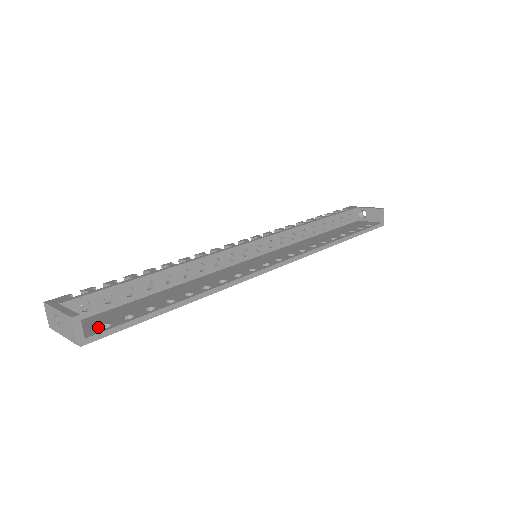
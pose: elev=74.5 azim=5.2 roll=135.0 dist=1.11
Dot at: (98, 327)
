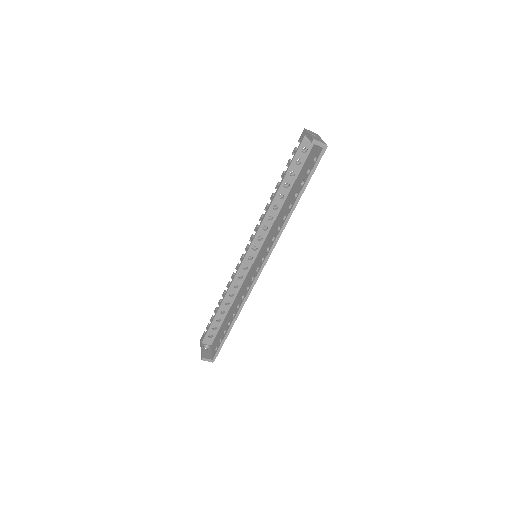
Dot at: (215, 350)
